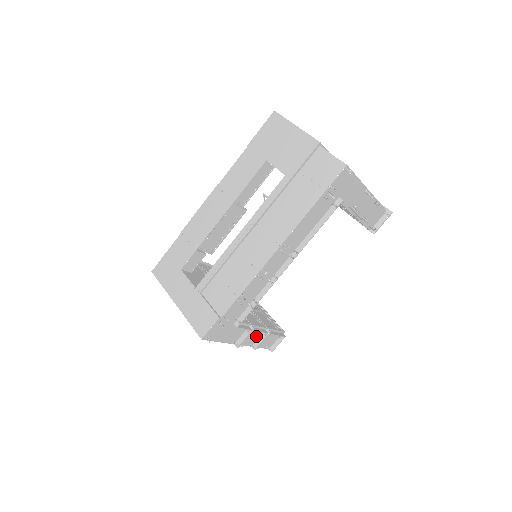
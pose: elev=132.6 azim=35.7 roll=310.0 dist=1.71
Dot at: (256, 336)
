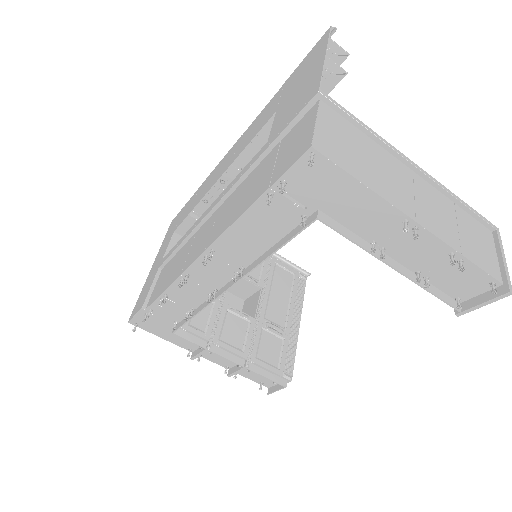
Dot at: occluded
